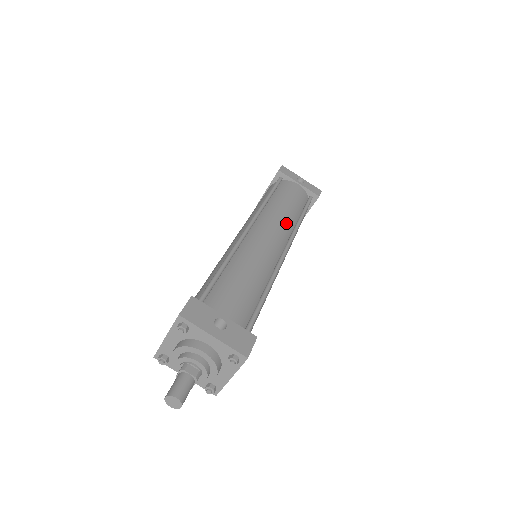
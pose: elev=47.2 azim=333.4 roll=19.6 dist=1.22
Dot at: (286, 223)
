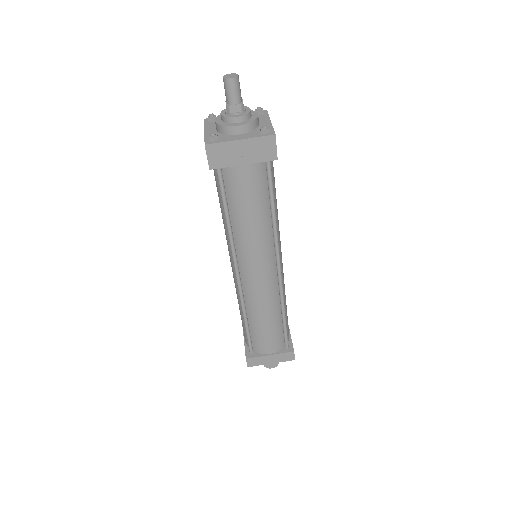
Dot at: (284, 287)
